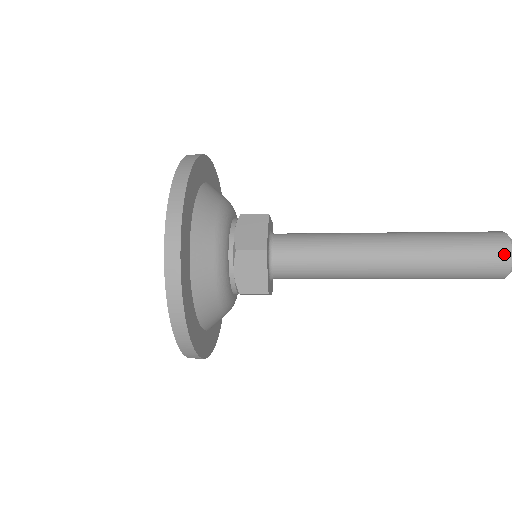
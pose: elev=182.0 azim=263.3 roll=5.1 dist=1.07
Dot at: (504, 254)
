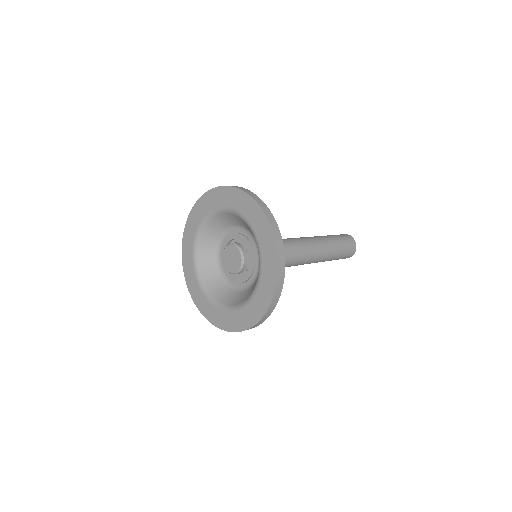
Dot at: (351, 255)
